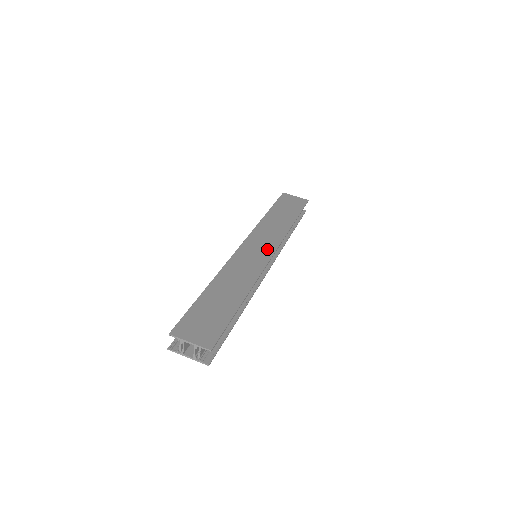
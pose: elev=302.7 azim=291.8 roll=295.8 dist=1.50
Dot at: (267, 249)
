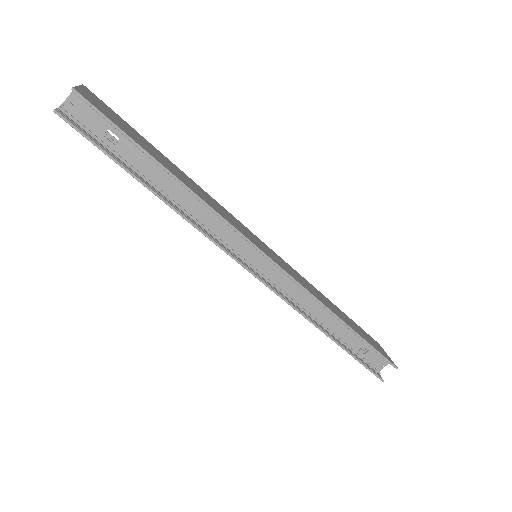
Dot at: (273, 257)
